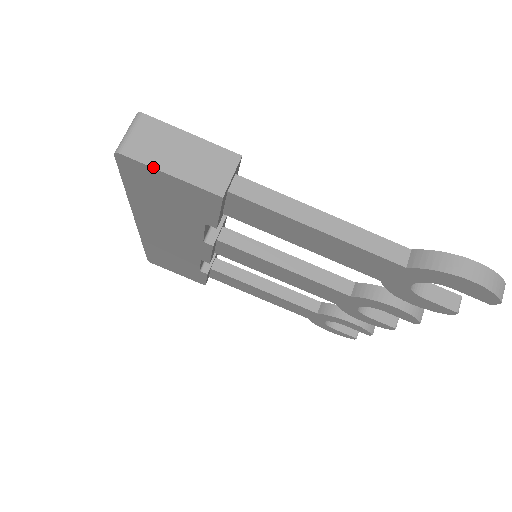
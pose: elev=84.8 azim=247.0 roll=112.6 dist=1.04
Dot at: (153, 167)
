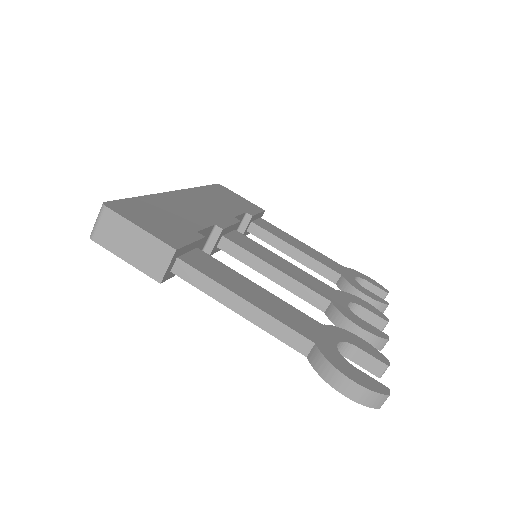
Dot at: (113, 253)
